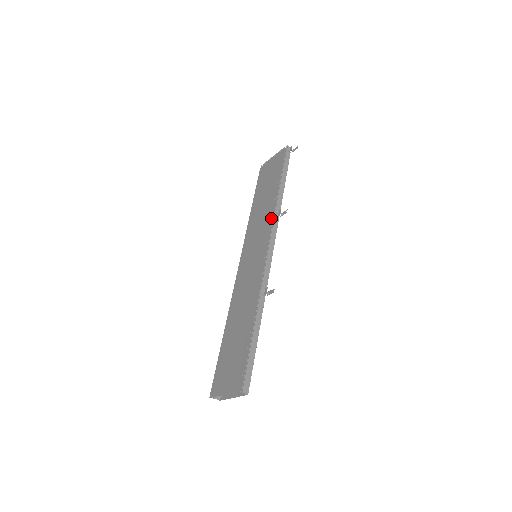
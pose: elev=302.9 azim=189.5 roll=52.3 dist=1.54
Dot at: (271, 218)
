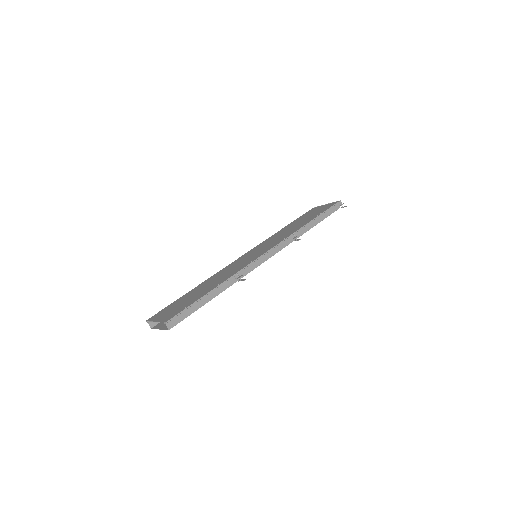
Dot at: (286, 237)
